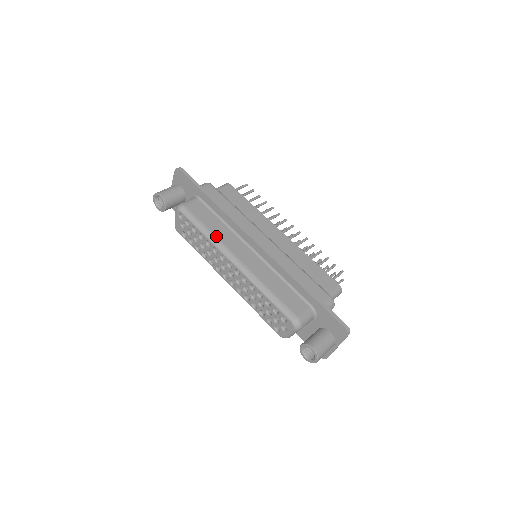
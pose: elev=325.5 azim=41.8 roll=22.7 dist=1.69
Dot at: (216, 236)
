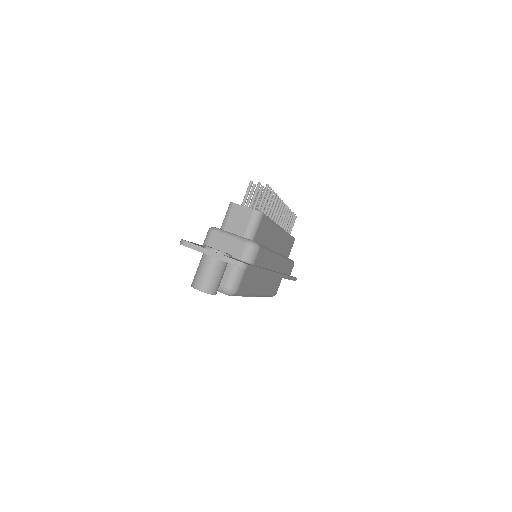
Dot at: (253, 292)
